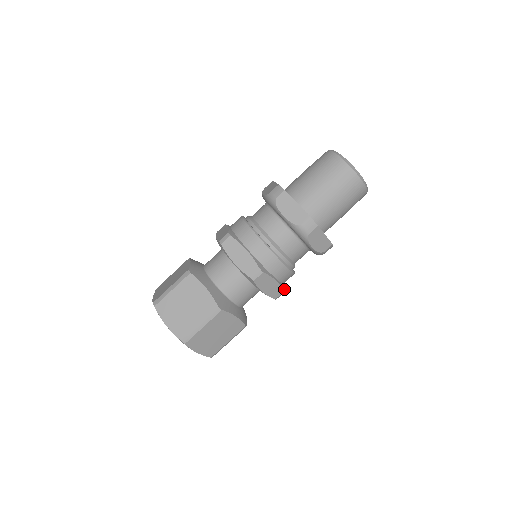
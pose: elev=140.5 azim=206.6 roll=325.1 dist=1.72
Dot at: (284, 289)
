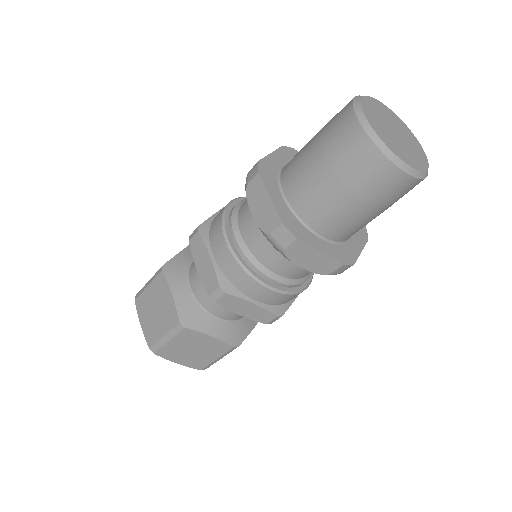
Dot at: occluded
